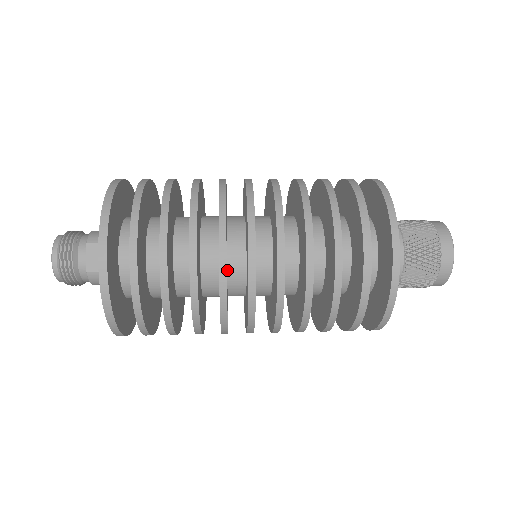
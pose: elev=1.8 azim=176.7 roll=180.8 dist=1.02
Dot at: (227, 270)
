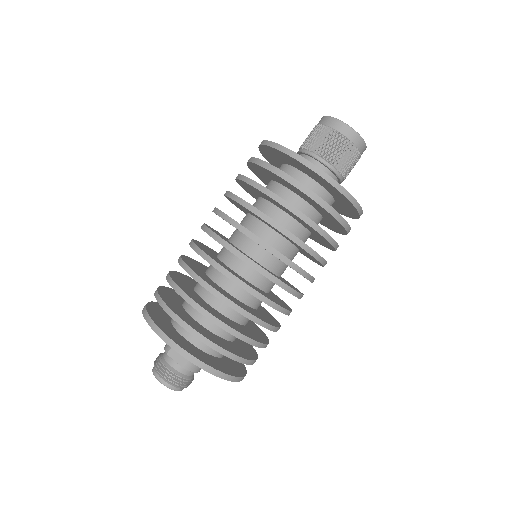
Dot at: (244, 279)
